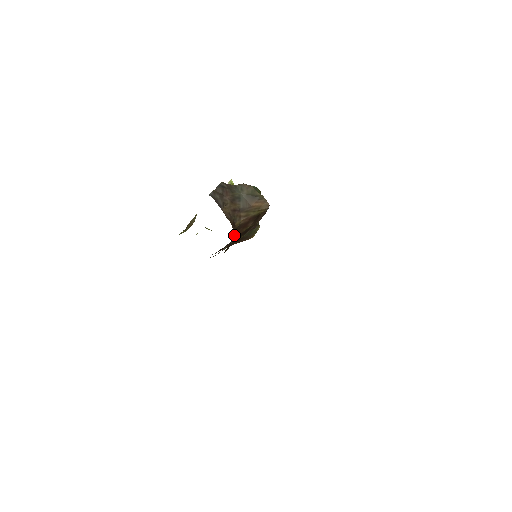
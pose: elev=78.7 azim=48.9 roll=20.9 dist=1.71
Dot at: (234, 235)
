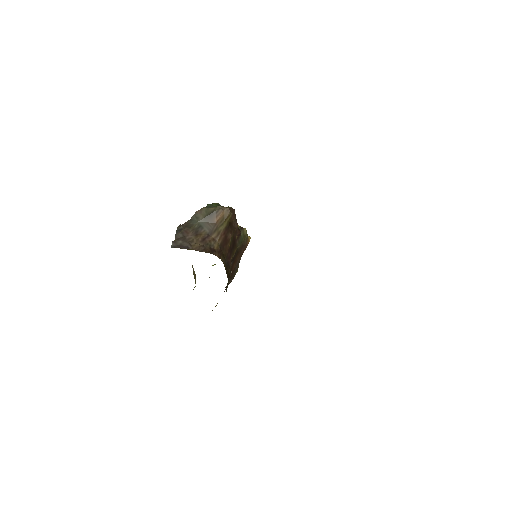
Dot at: (224, 257)
